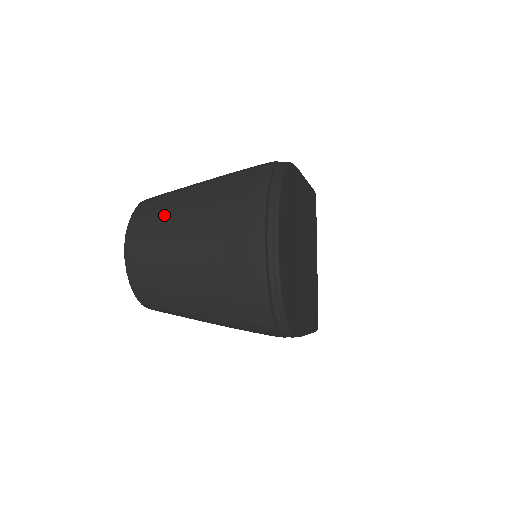
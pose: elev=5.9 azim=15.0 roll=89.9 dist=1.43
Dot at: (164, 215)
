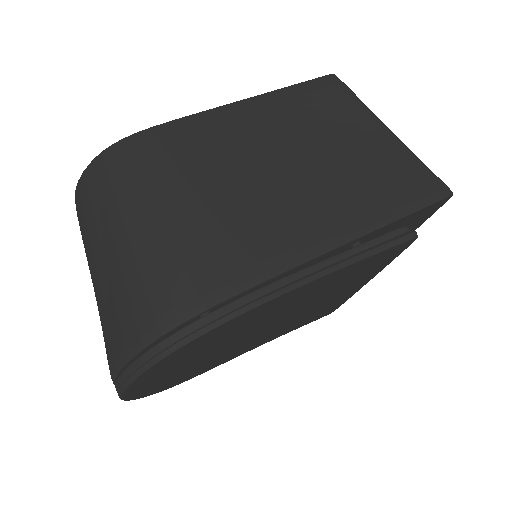
Dot at: (88, 227)
